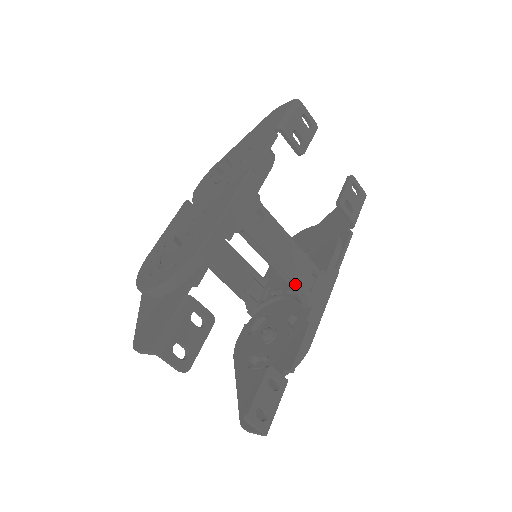
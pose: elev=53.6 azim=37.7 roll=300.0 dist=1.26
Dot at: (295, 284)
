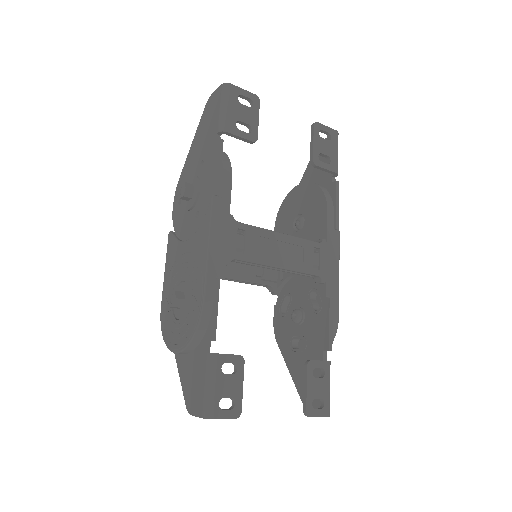
Dot at: (302, 273)
